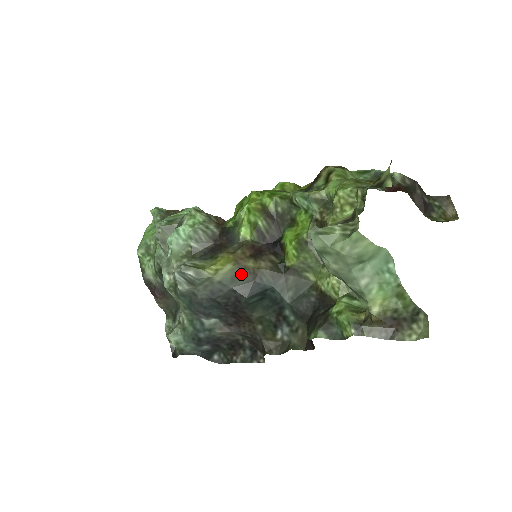
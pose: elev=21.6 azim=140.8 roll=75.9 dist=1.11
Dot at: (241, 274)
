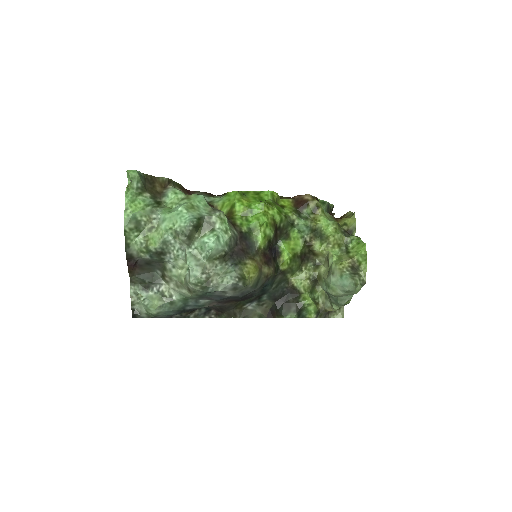
Dot at: (260, 278)
